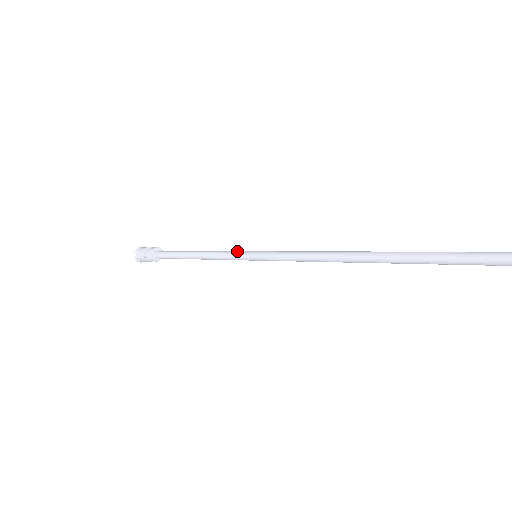
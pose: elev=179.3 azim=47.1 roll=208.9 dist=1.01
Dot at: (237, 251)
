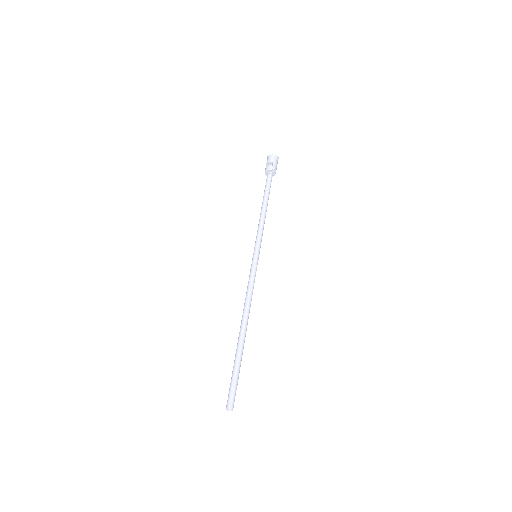
Dot at: (255, 241)
